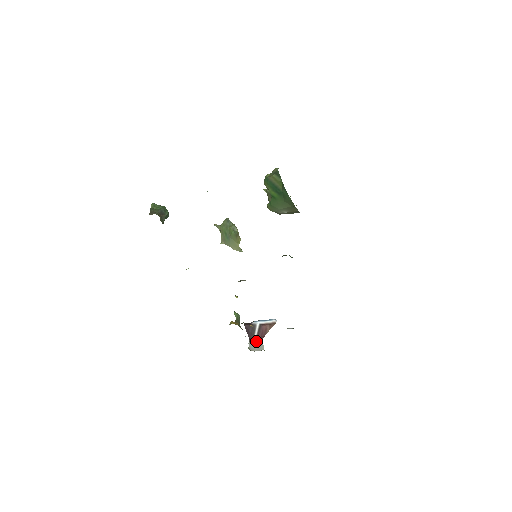
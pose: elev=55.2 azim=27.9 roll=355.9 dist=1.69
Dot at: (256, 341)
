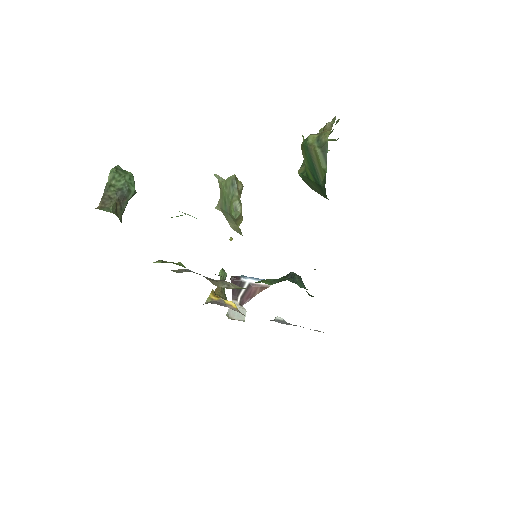
Dot at: (239, 302)
